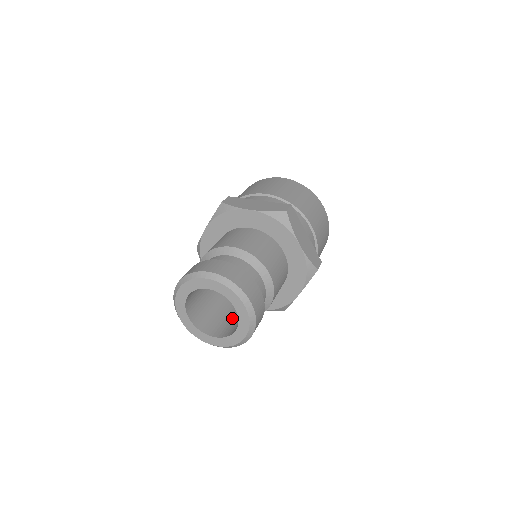
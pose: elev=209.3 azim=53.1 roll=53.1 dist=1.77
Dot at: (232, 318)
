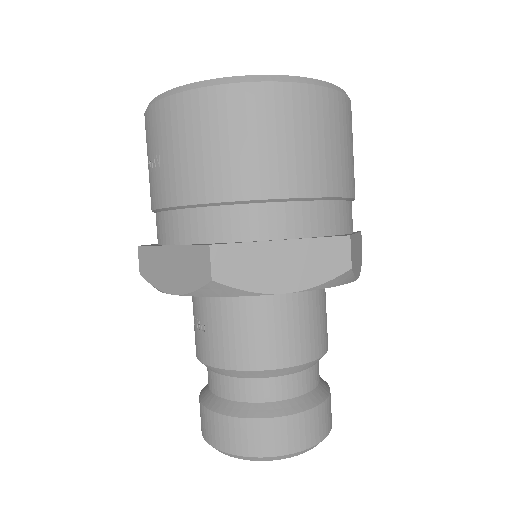
Dot at: occluded
